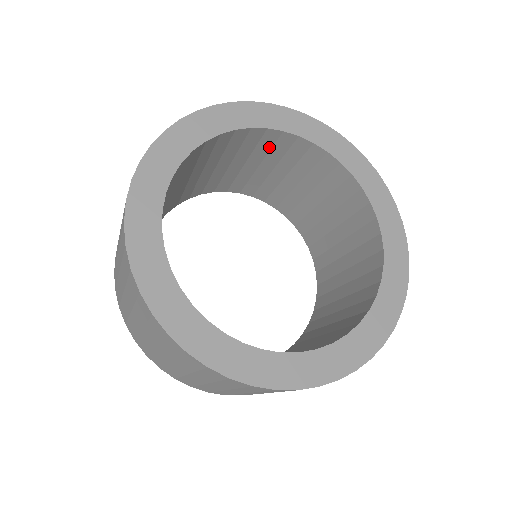
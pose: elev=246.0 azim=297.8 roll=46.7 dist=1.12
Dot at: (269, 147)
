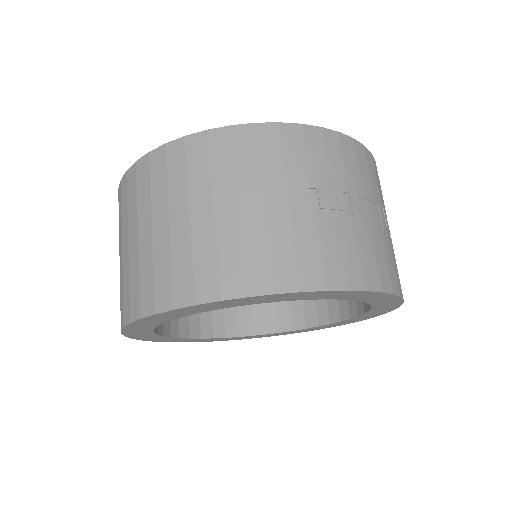
Dot at: occluded
